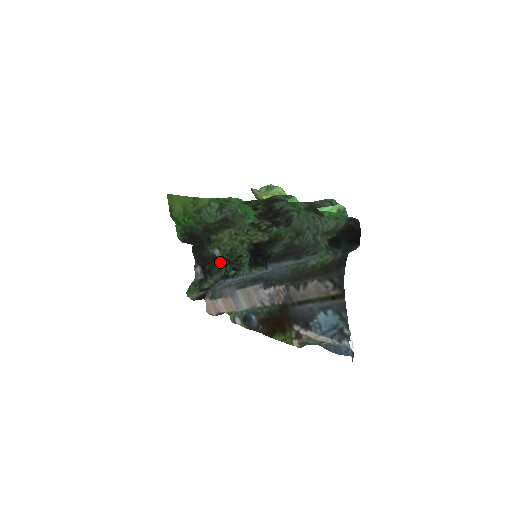
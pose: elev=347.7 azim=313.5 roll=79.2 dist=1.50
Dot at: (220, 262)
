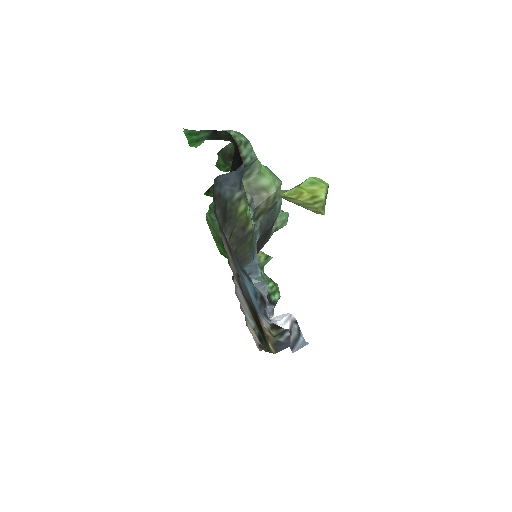
Dot at: occluded
